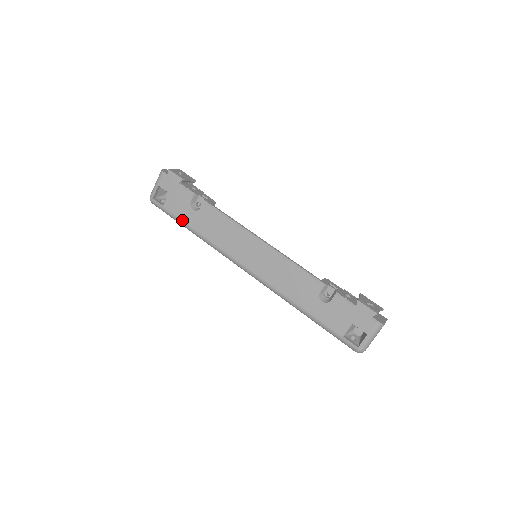
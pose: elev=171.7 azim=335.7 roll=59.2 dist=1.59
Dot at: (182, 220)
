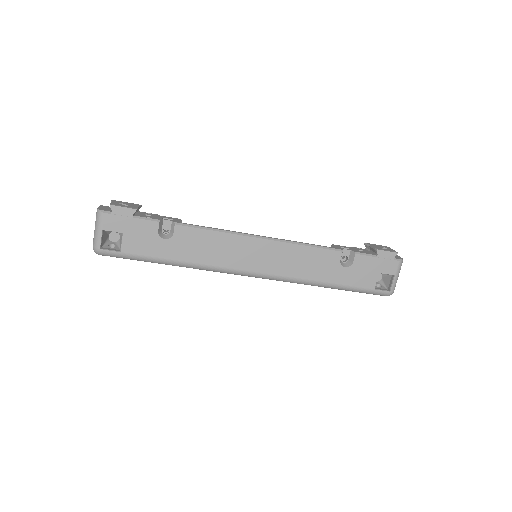
Dot at: (154, 257)
